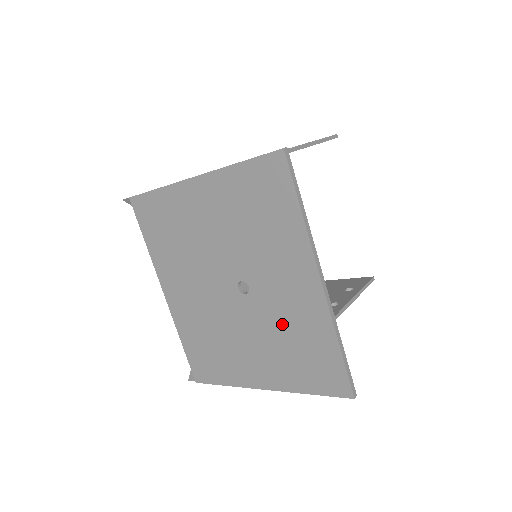
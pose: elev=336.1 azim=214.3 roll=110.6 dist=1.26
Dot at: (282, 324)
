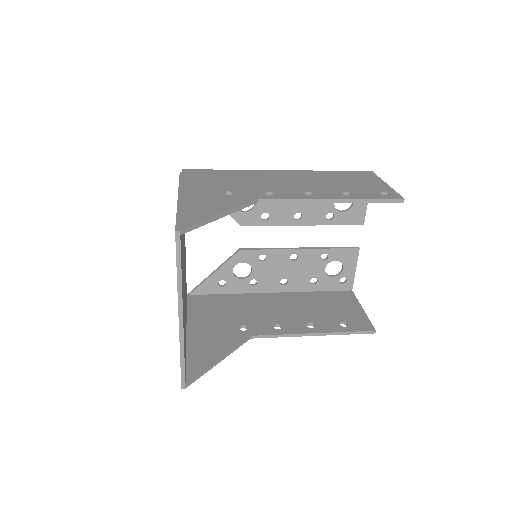
Dot at: occluded
